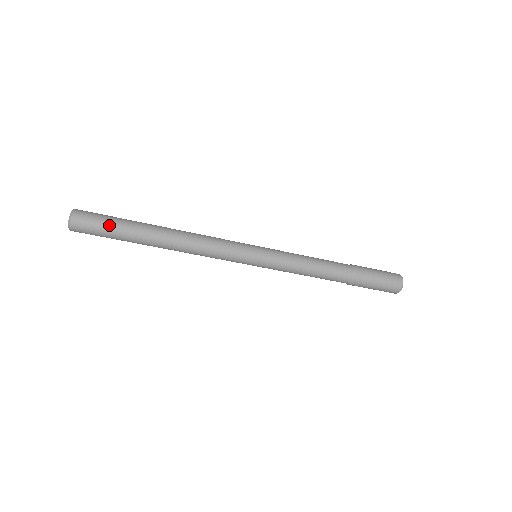
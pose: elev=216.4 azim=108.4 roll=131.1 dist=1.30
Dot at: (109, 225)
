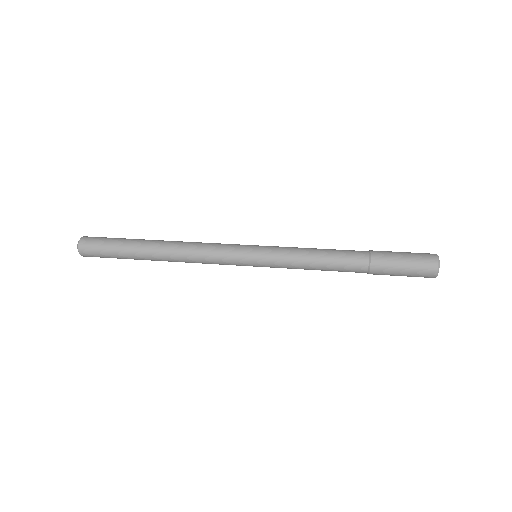
Dot at: (111, 256)
